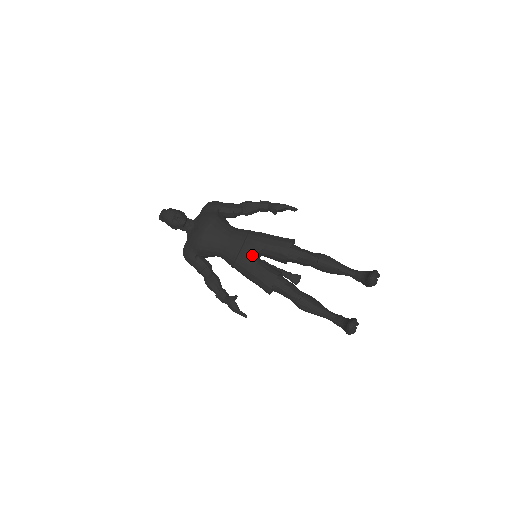
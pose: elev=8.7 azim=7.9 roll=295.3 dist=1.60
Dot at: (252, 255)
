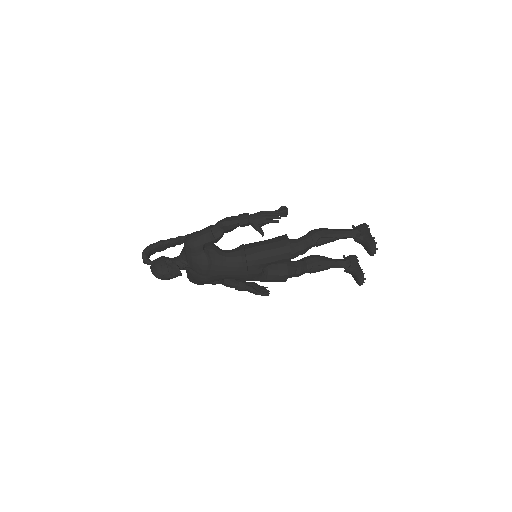
Dot at: (259, 275)
